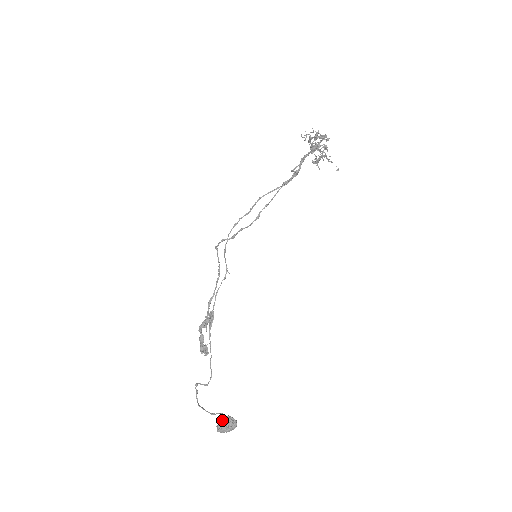
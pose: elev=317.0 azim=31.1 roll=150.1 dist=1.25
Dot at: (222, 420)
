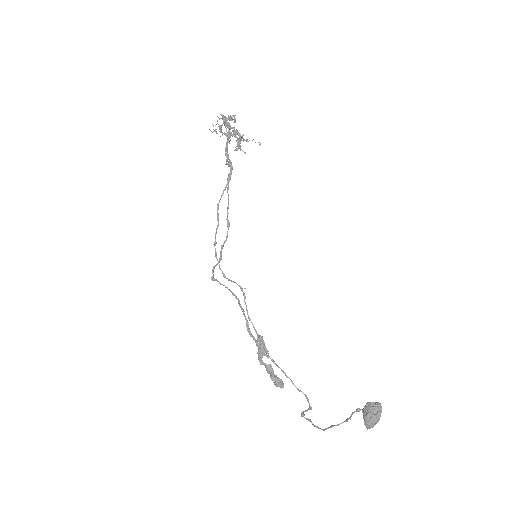
Dot at: (365, 413)
